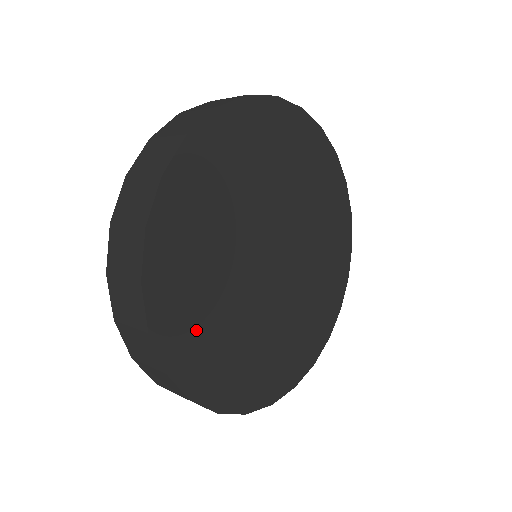
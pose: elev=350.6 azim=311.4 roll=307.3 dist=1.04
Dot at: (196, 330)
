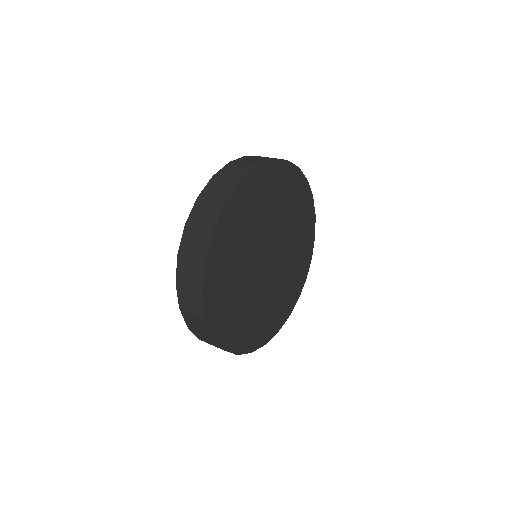
Dot at: (263, 325)
